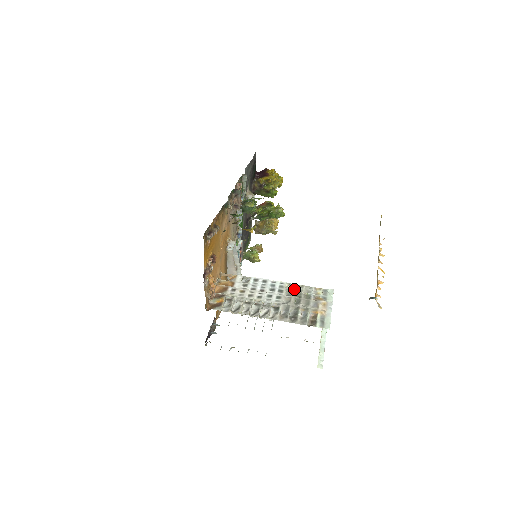
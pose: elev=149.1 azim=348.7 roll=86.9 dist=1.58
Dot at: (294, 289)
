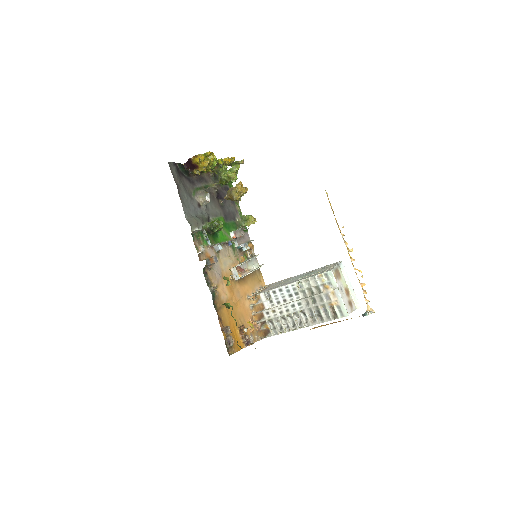
Dot at: (304, 287)
